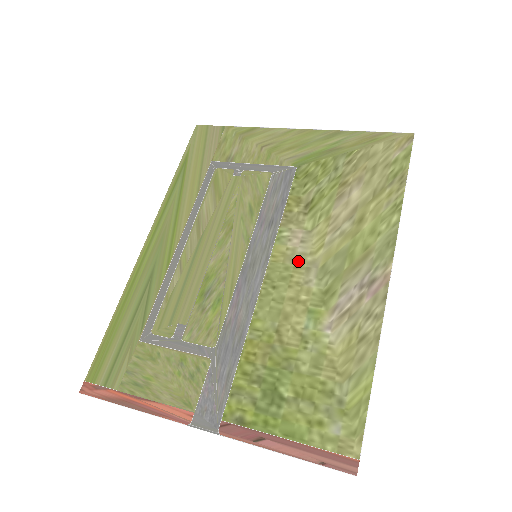
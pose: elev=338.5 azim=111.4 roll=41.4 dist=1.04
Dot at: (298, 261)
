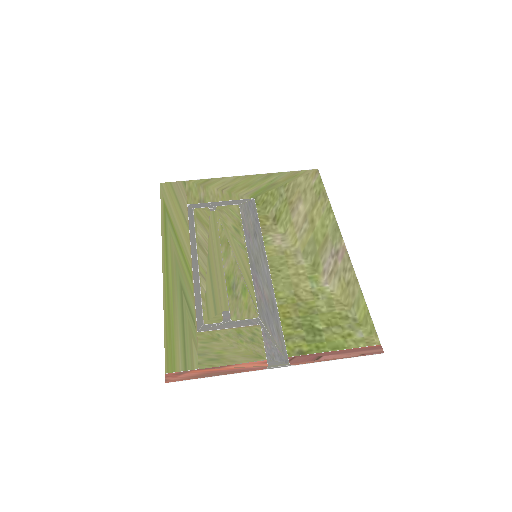
Dot at: (286, 252)
